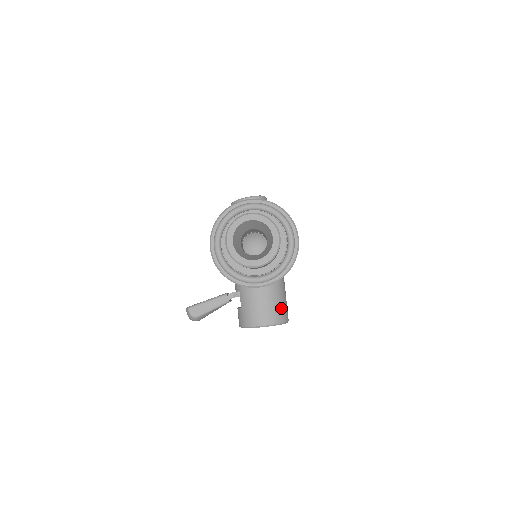
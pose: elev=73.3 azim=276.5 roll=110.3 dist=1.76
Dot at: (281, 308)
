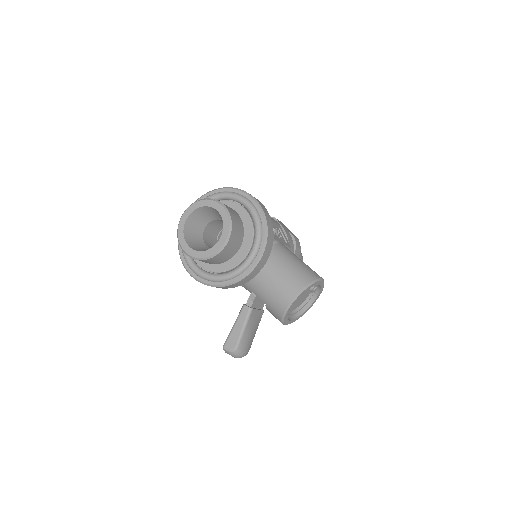
Dot at: (298, 271)
